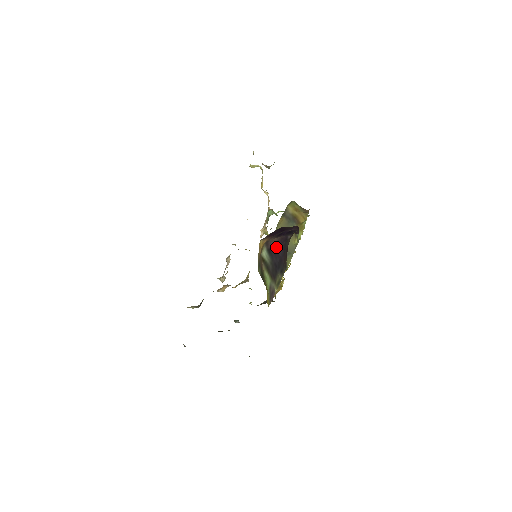
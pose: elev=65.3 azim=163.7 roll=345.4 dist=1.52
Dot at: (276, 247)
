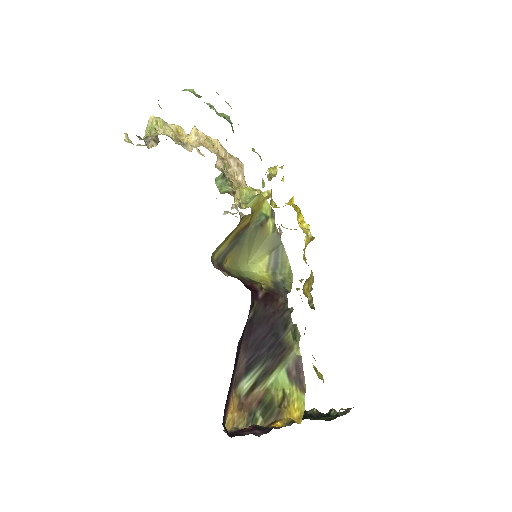
Dot at: (250, 346)
